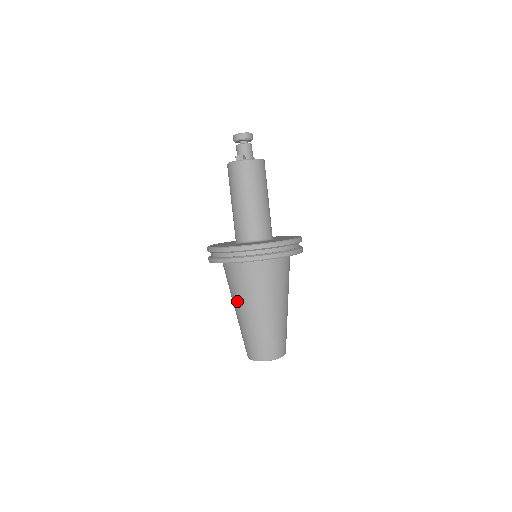
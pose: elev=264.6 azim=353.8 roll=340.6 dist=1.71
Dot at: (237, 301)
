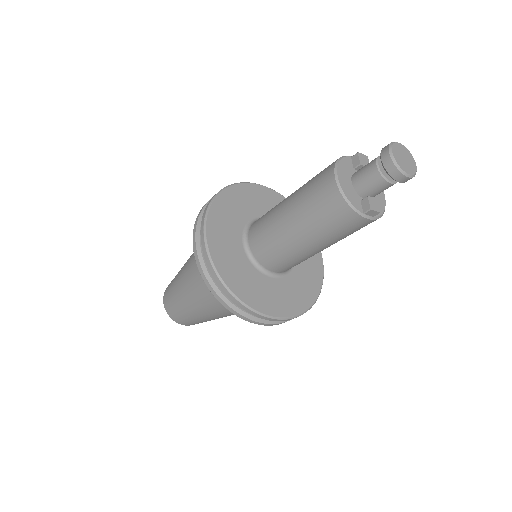
Dot at: (207, 306)
